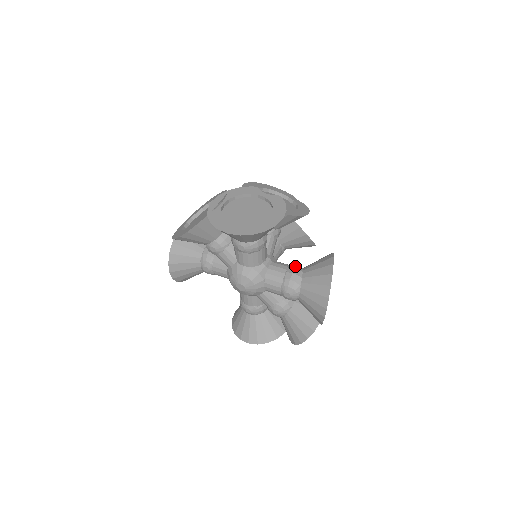
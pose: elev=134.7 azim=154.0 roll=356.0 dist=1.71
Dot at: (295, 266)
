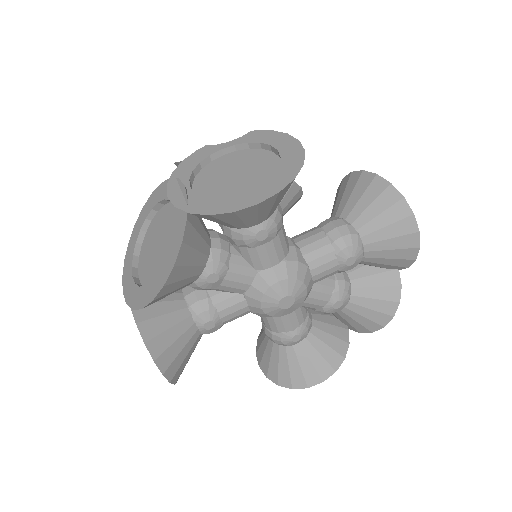
Dot at: (325, 221)
